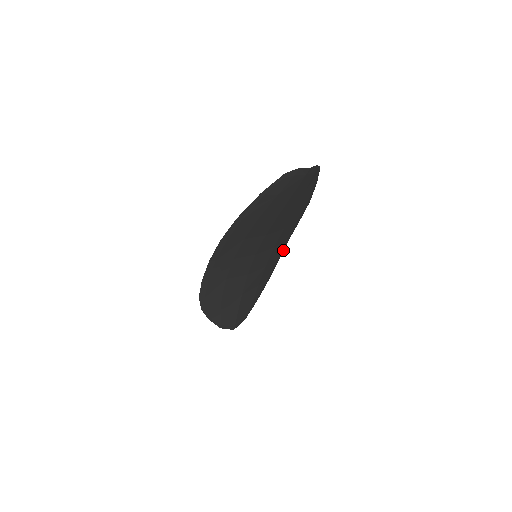
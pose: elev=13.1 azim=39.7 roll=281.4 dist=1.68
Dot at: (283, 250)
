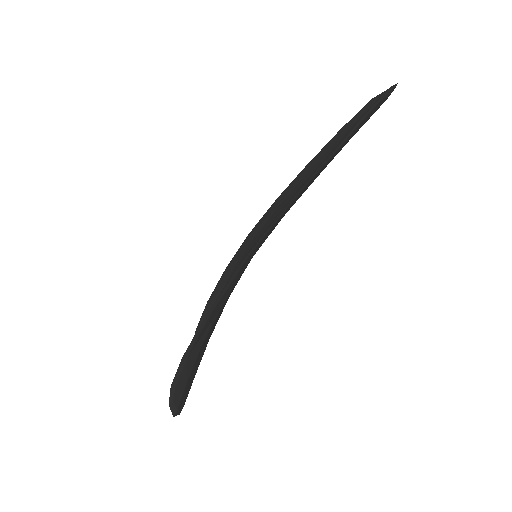
Dot at: occluded
